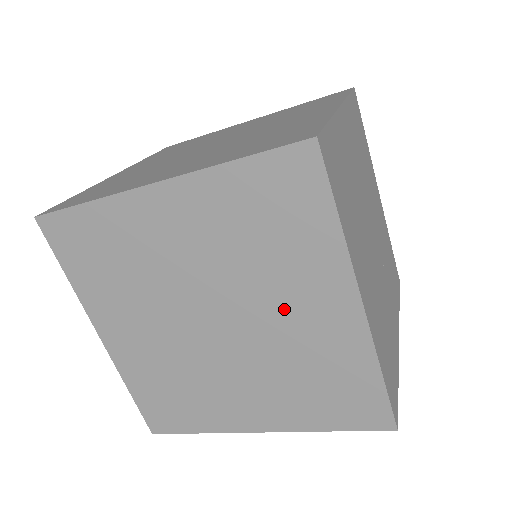
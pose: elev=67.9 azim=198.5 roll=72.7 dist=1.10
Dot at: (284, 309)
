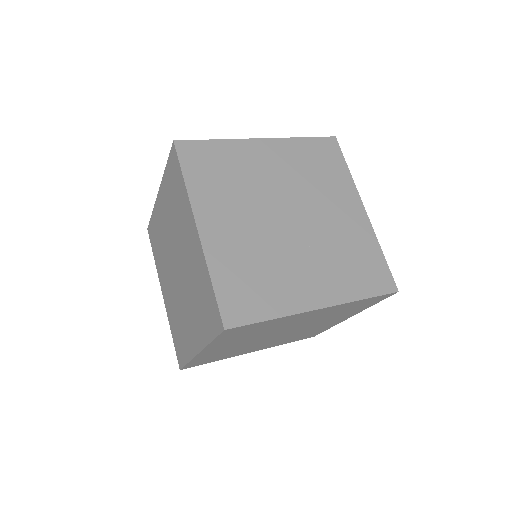
Dot at: (186, 246)
